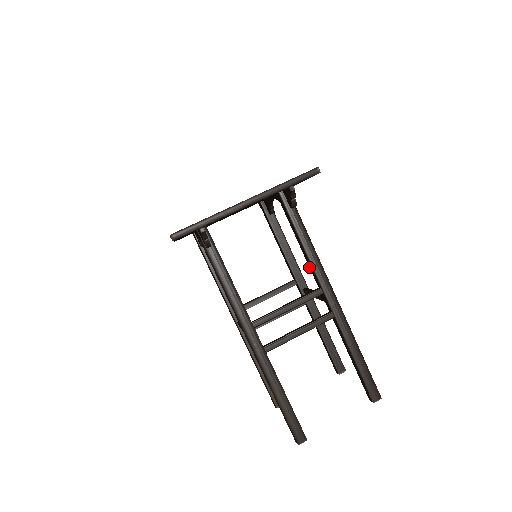
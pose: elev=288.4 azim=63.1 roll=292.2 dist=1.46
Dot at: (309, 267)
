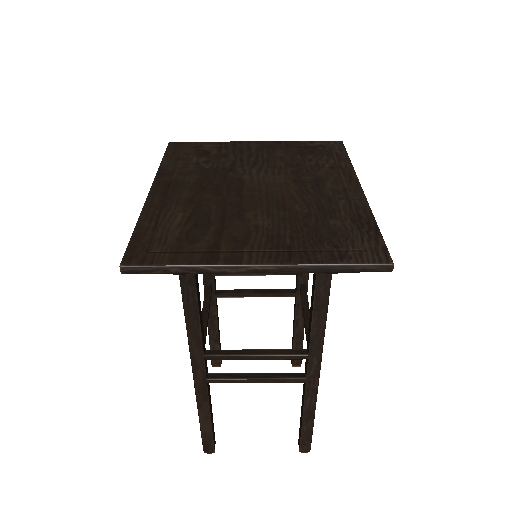
Dot at: (309, 324)
